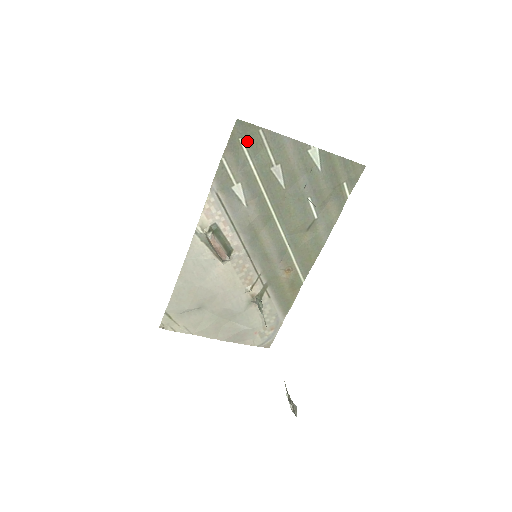
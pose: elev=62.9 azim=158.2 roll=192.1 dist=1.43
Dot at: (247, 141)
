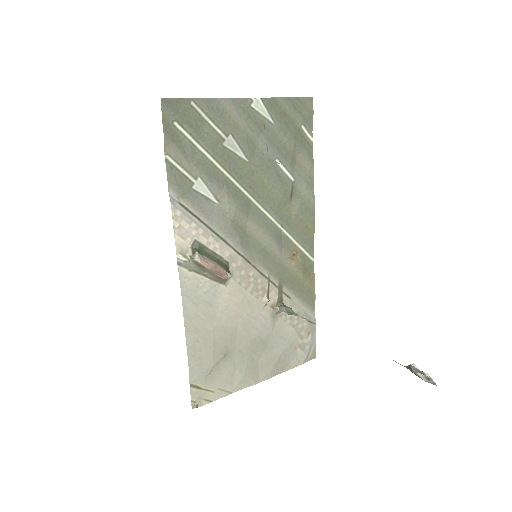
Dot at: (183, 122)
